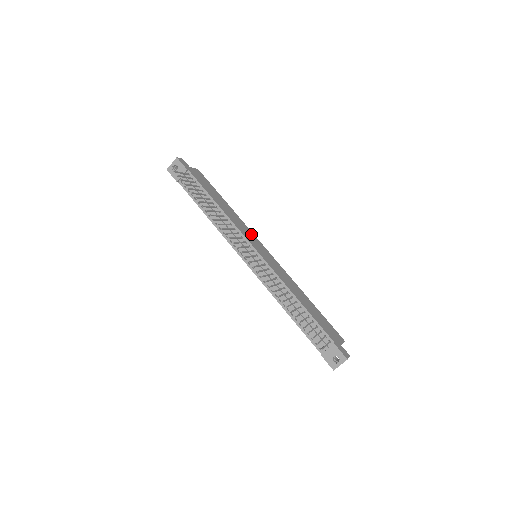
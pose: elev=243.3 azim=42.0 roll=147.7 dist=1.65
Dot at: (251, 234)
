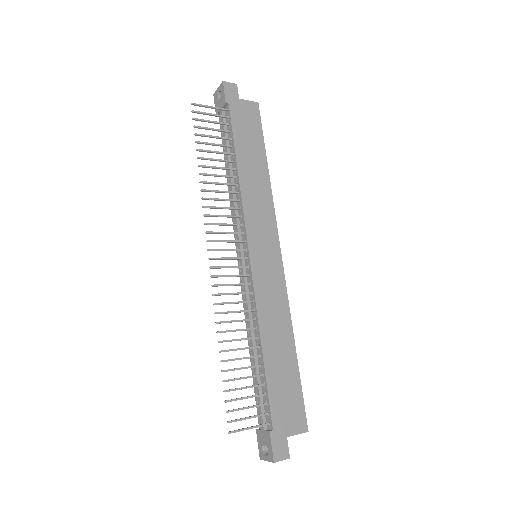
Dot at: (269, 222)
